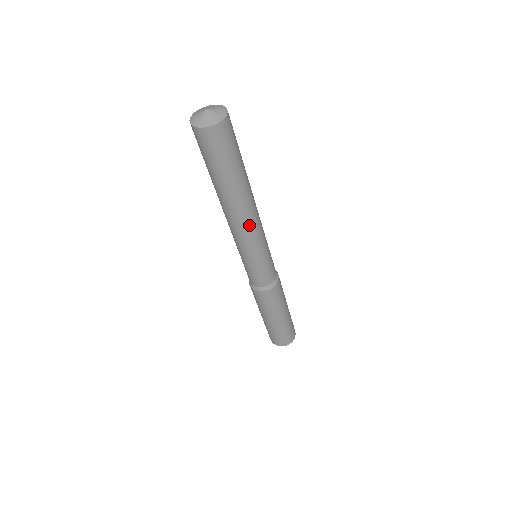
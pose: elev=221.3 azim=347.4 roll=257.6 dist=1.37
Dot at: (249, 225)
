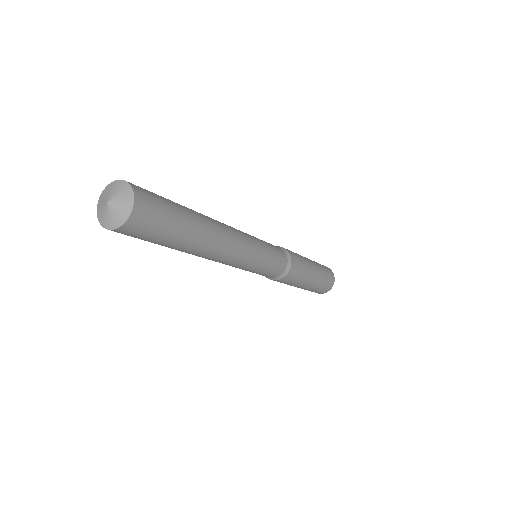
Dot at: (221, 261)
